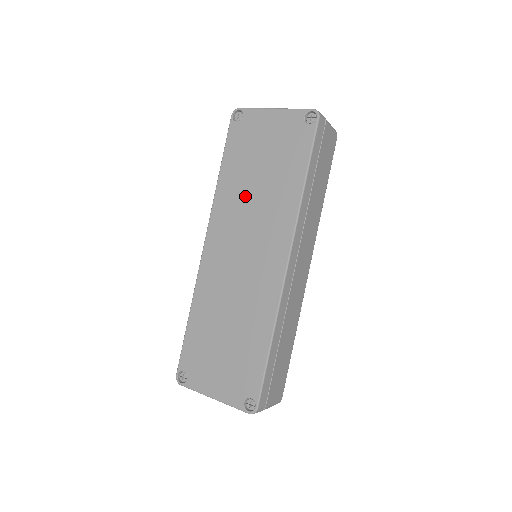
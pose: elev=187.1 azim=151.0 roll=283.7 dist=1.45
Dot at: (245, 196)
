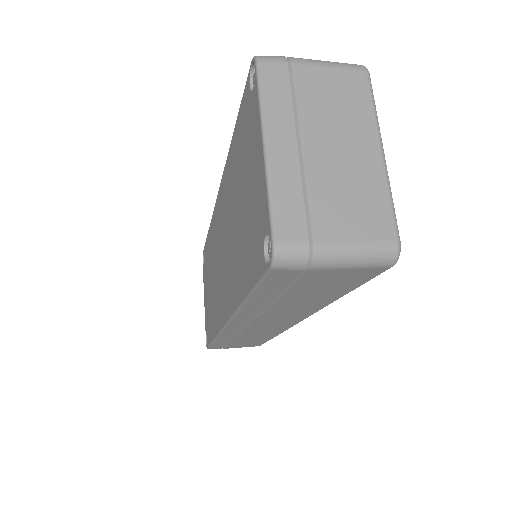
Dot at: (230, 209)
